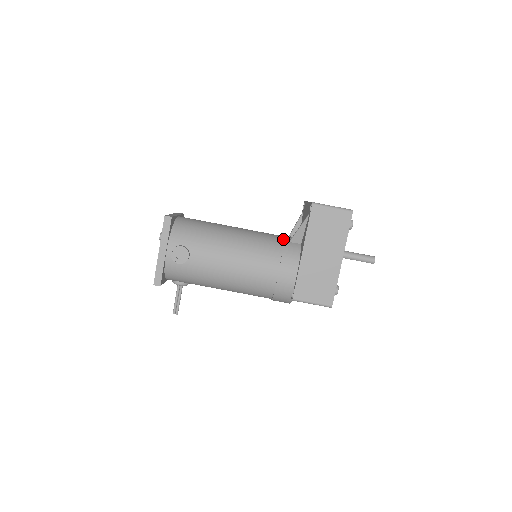
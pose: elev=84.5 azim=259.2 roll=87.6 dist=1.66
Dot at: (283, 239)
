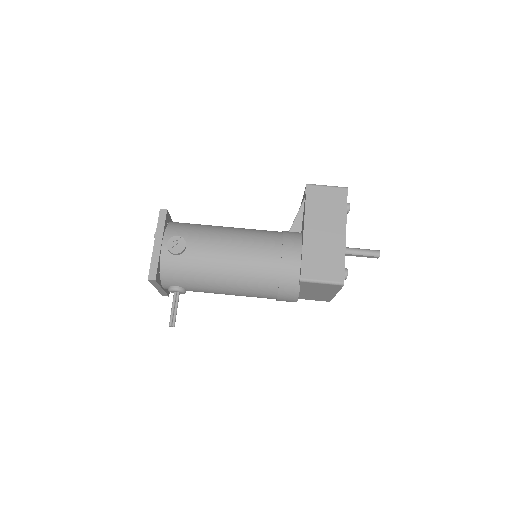
Dot at: occluded
